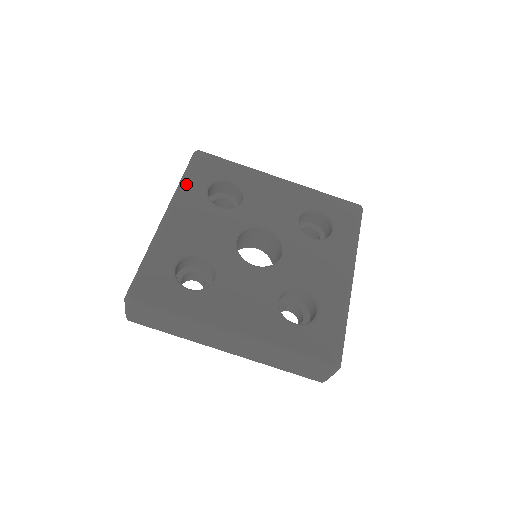
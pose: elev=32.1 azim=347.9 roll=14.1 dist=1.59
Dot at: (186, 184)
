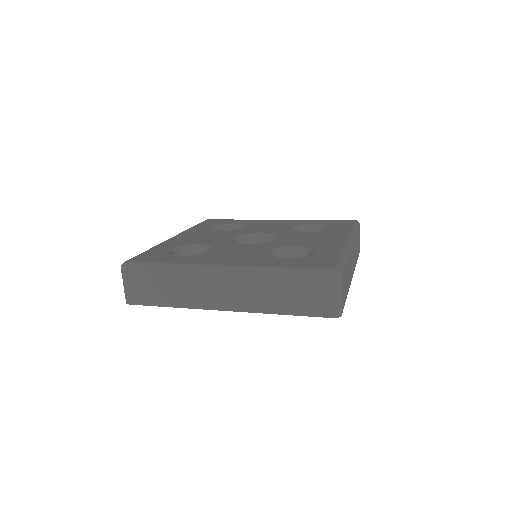
Dot at: (193, 228)
